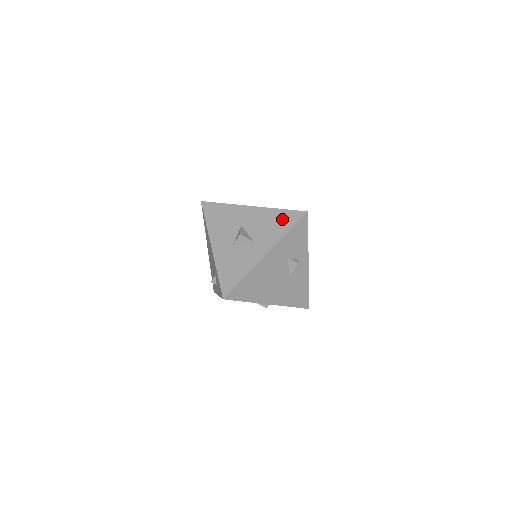
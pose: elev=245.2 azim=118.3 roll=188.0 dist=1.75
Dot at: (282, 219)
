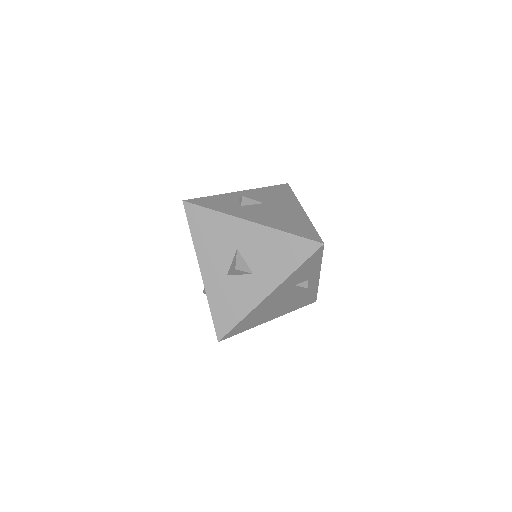
Dot at: (290, 249)
